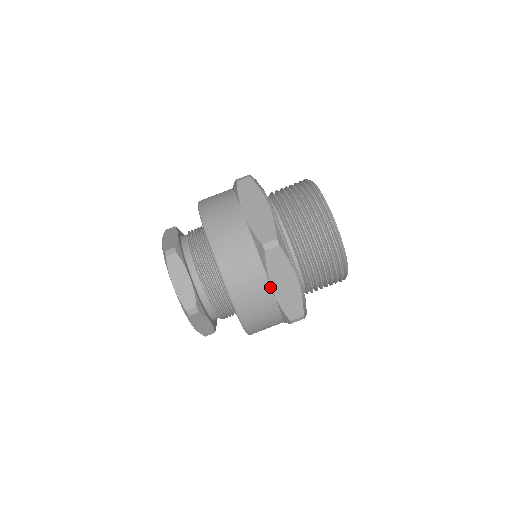
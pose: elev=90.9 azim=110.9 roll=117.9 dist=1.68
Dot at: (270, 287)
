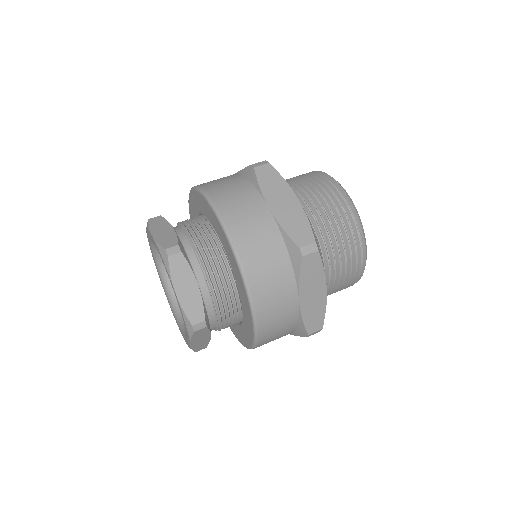
Dot at: (266, 205)
